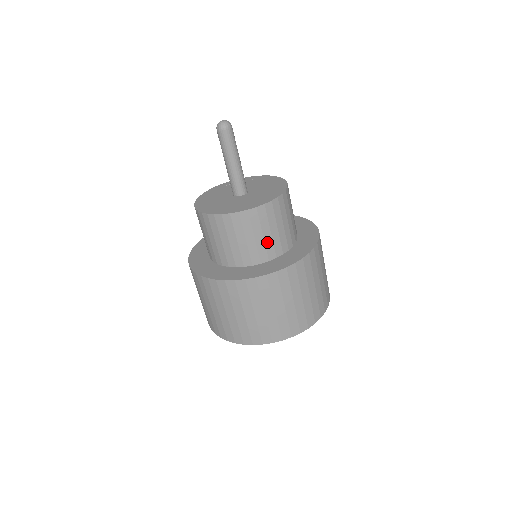
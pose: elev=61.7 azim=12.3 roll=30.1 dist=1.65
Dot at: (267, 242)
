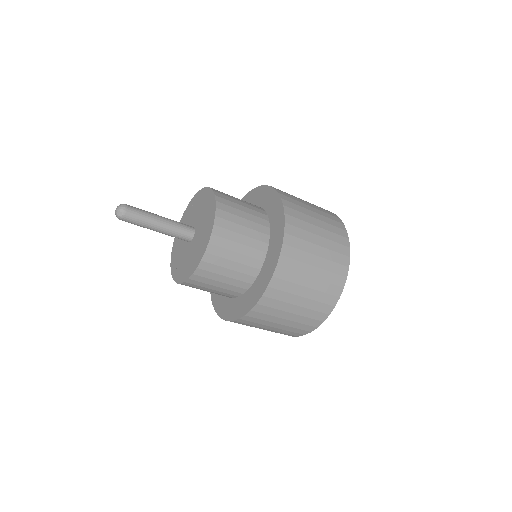
Dot at: occluded
